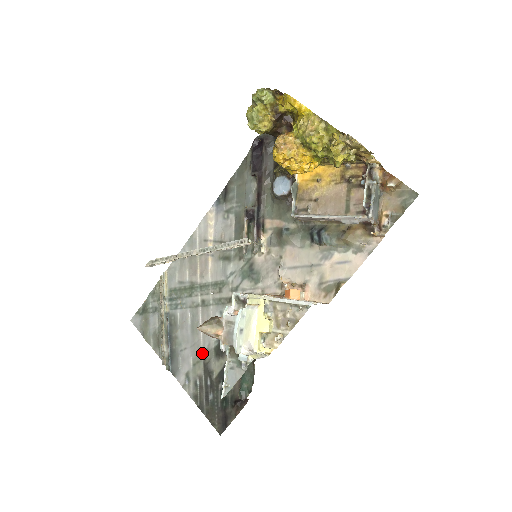
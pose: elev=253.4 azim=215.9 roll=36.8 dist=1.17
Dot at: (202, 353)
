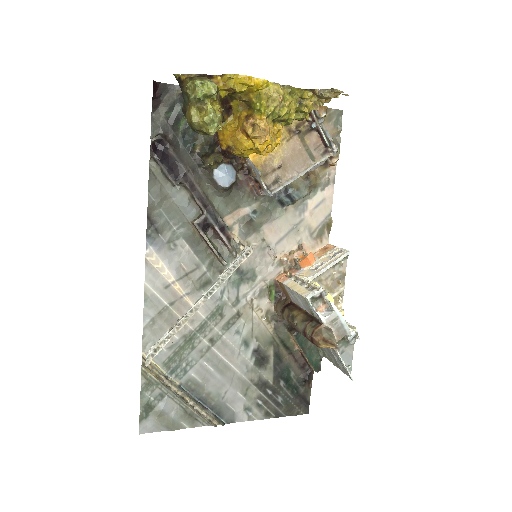
Dot at: (246, 379)
